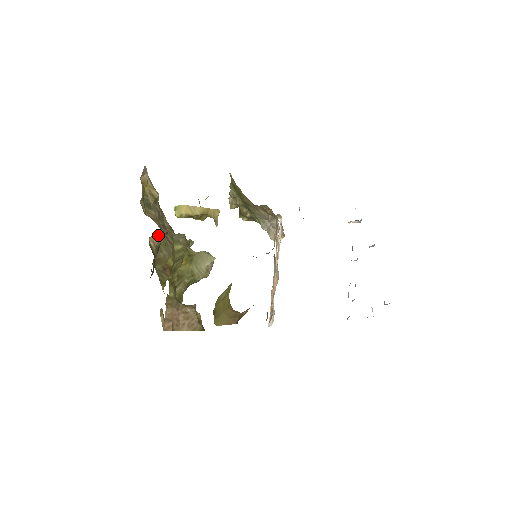
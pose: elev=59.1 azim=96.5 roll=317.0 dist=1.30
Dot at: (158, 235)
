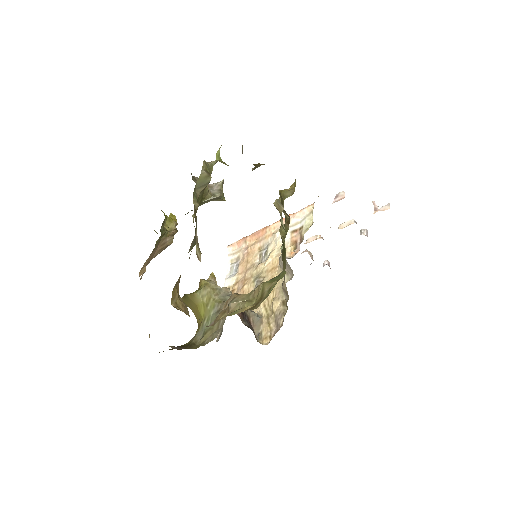
Dot at: occluded
